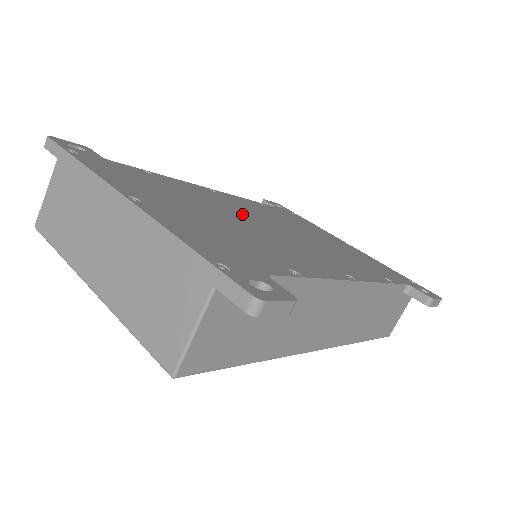
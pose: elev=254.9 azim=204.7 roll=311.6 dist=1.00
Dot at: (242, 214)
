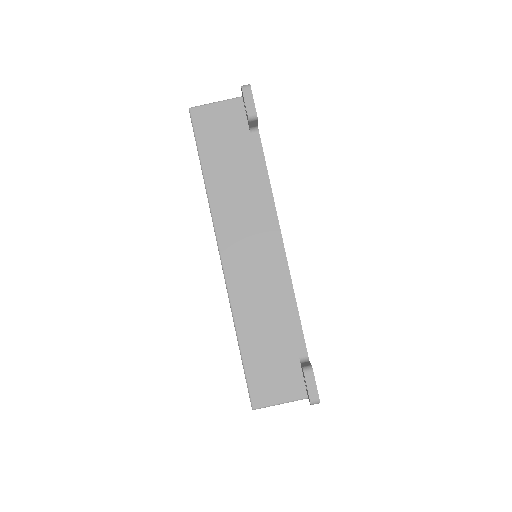
Dot at: occluded
